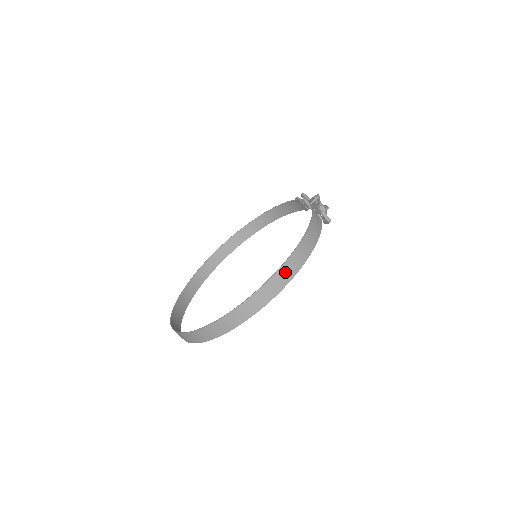
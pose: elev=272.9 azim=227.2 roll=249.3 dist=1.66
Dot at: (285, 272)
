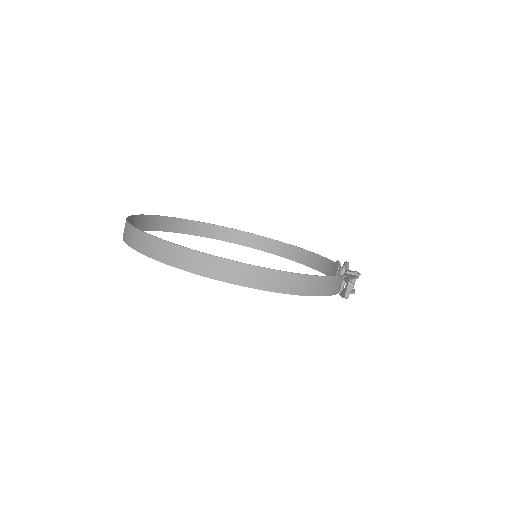
Dot at: (267, 277)
